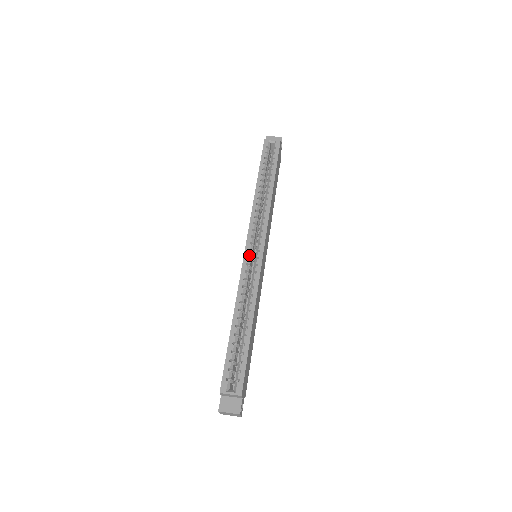
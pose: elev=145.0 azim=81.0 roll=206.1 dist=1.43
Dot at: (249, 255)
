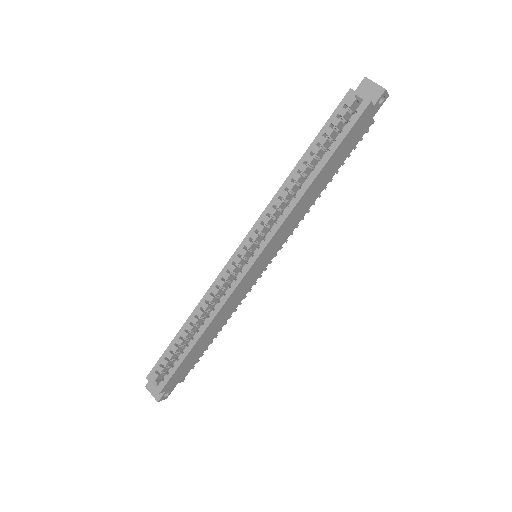
Dot at: (235, 261)
